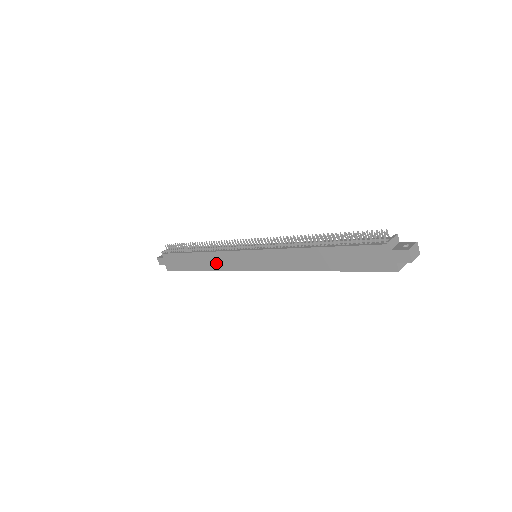
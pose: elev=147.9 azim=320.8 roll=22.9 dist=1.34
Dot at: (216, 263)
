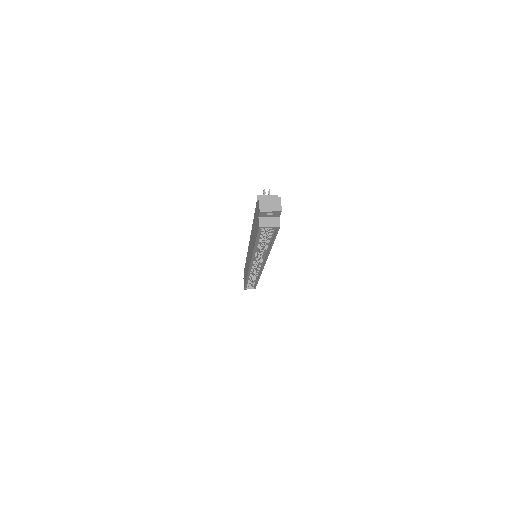
Dot at: occluded
